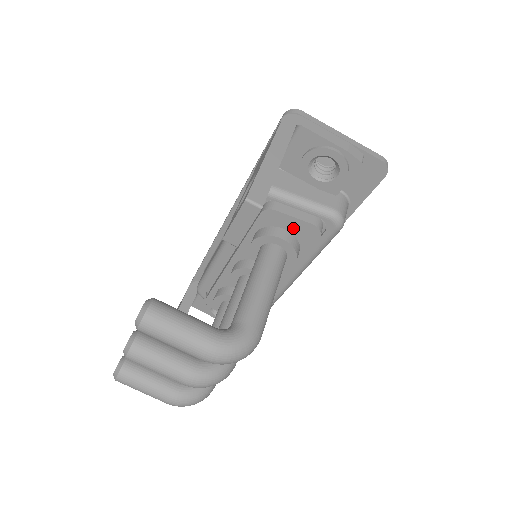
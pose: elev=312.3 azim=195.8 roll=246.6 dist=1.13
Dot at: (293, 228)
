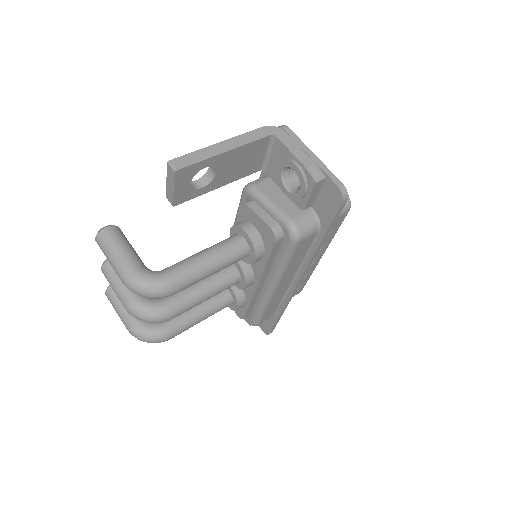
Dot at: (259, 227)
